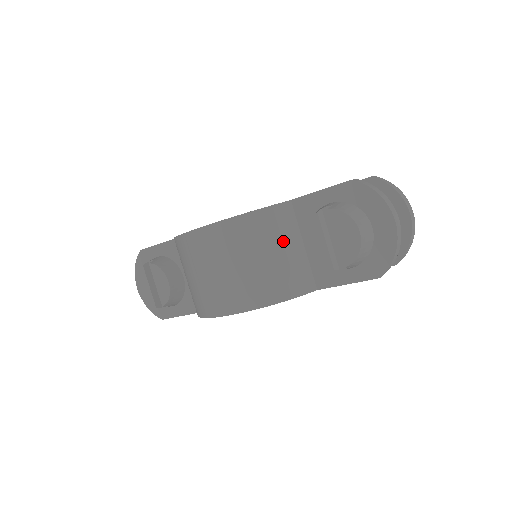
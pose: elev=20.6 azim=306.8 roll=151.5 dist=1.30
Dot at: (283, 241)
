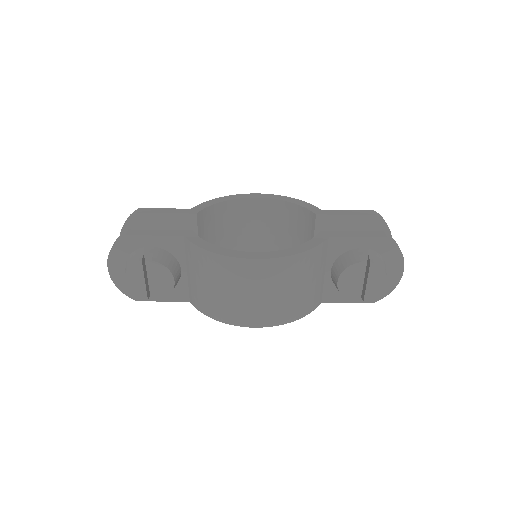
Dot at: (317, 272)
